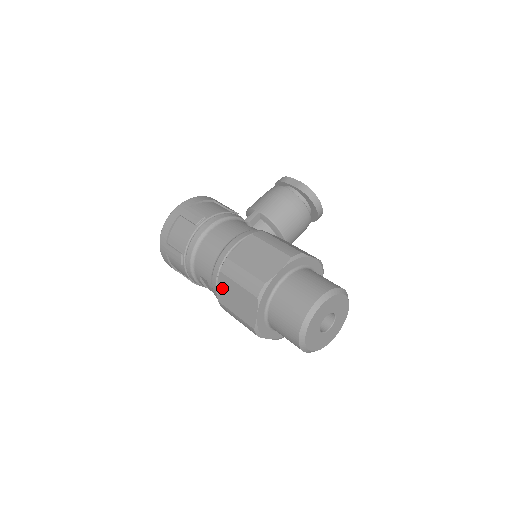
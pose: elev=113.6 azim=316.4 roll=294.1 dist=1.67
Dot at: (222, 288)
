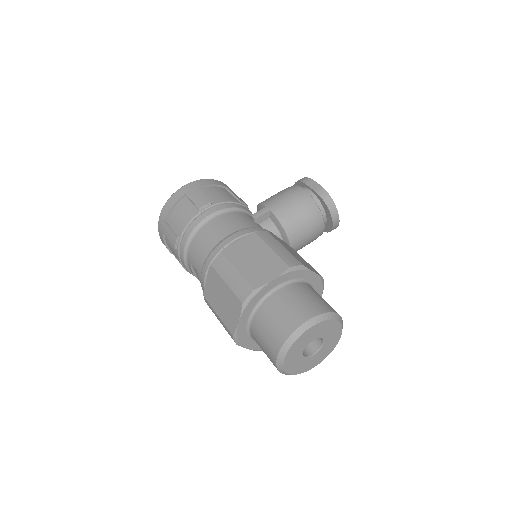
Dot at: (210, 283)
